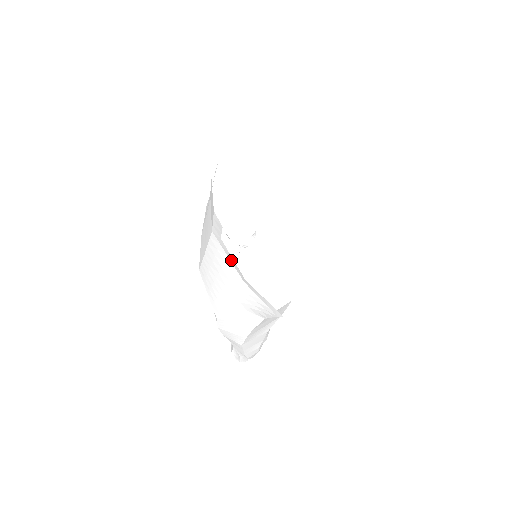
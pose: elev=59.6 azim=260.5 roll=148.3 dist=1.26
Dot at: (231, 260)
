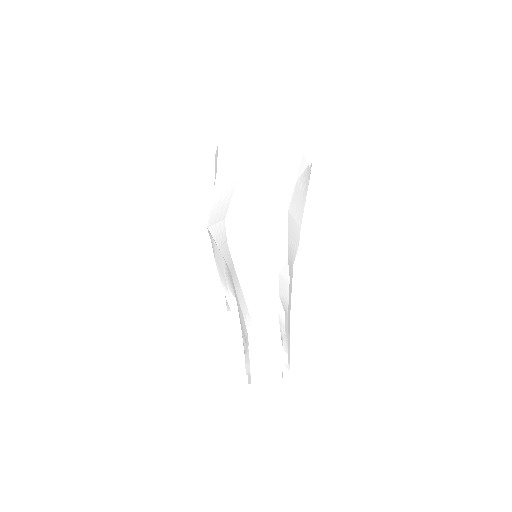
Dot at: (232, 162)
